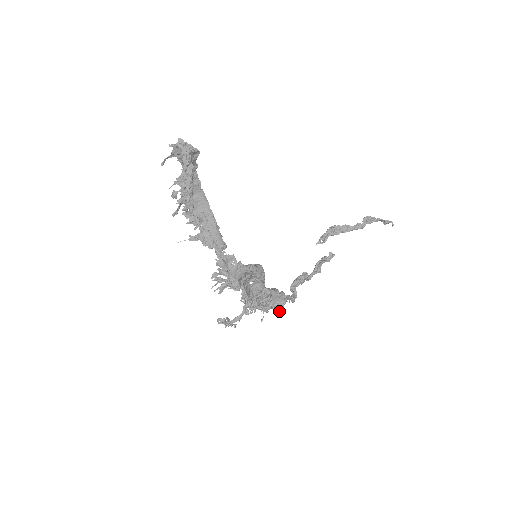
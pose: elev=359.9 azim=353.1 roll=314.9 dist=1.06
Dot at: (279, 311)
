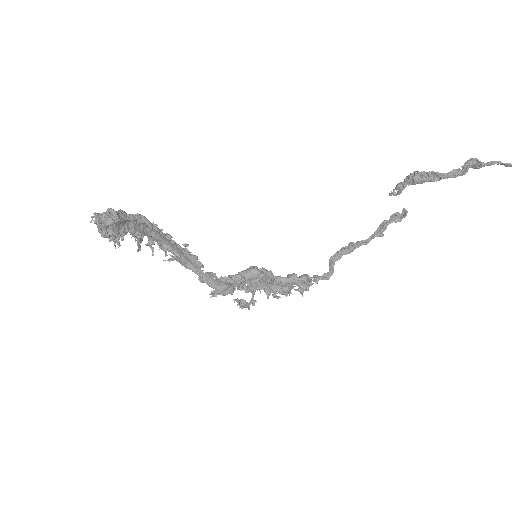
Dot at: (301, 294)
